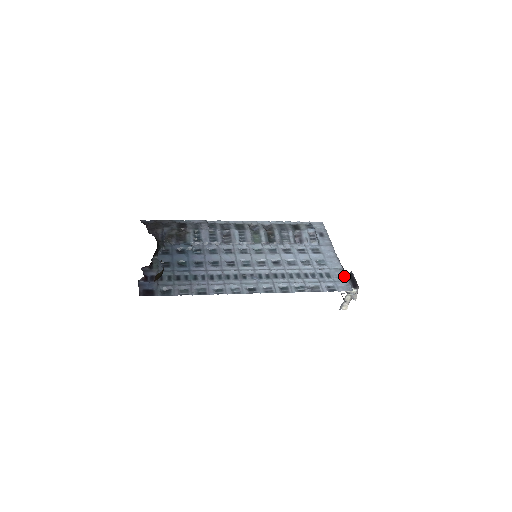
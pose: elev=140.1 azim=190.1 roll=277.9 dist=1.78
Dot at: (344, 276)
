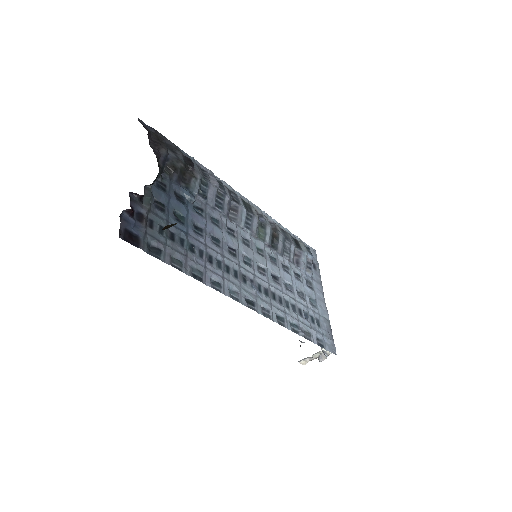
Dot at: (331, 332)
